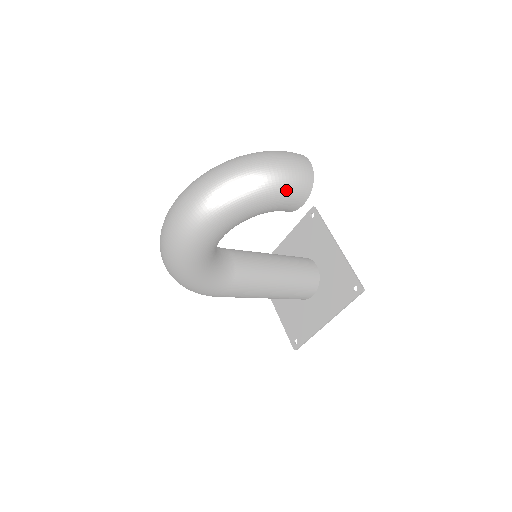
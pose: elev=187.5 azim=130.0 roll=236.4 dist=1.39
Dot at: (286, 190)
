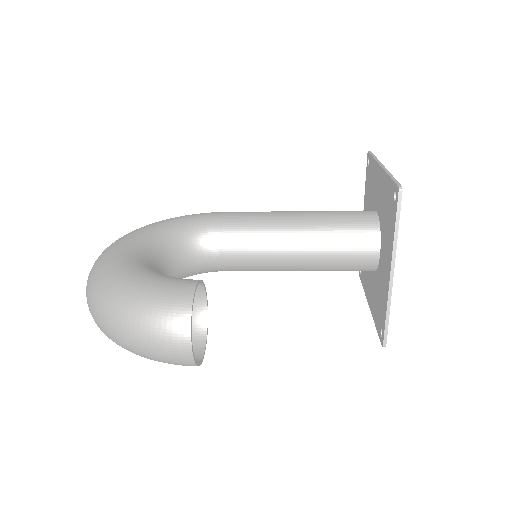
Dot at: occluded
